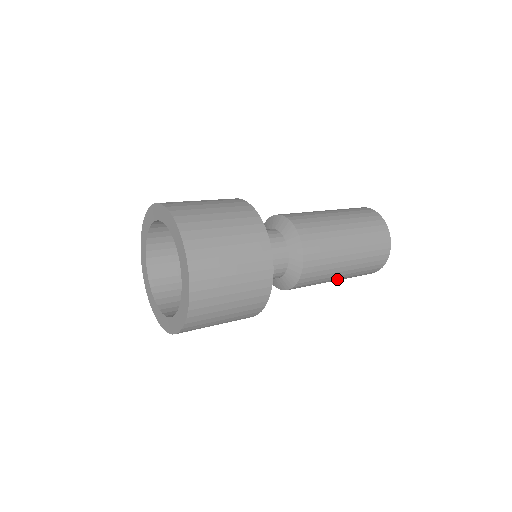
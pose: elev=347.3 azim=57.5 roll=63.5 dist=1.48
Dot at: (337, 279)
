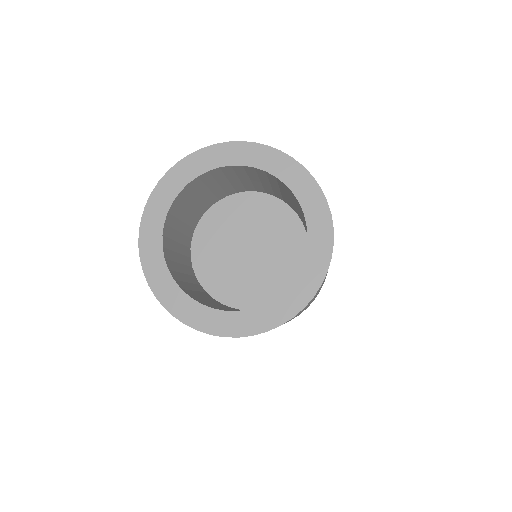
Dot at: occluded
